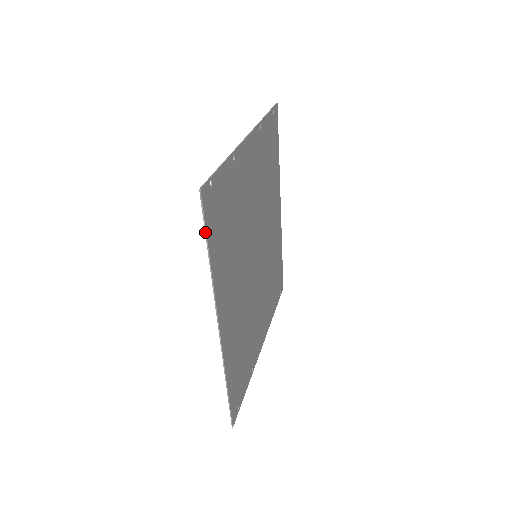
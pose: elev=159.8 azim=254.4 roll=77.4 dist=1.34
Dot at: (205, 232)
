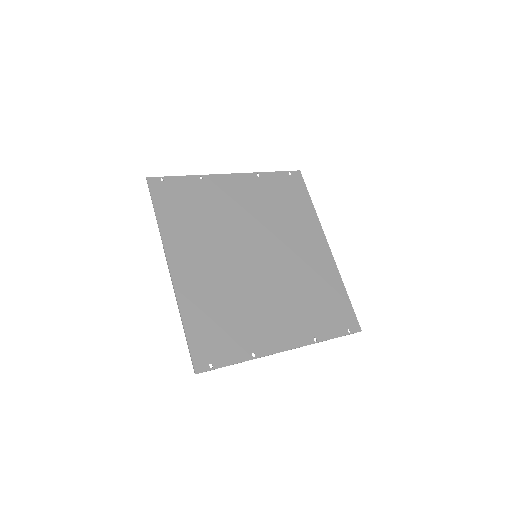
Dot at: (152, 200)
